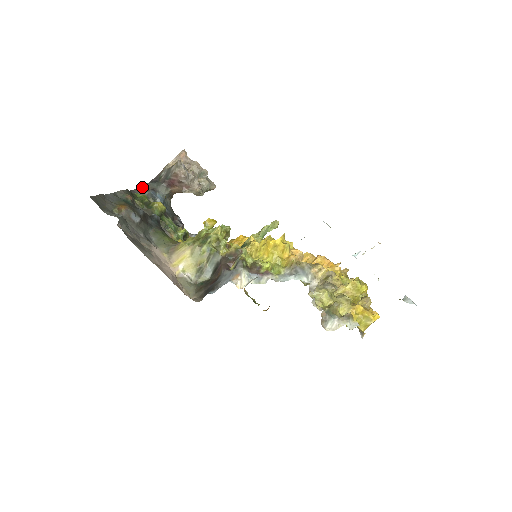
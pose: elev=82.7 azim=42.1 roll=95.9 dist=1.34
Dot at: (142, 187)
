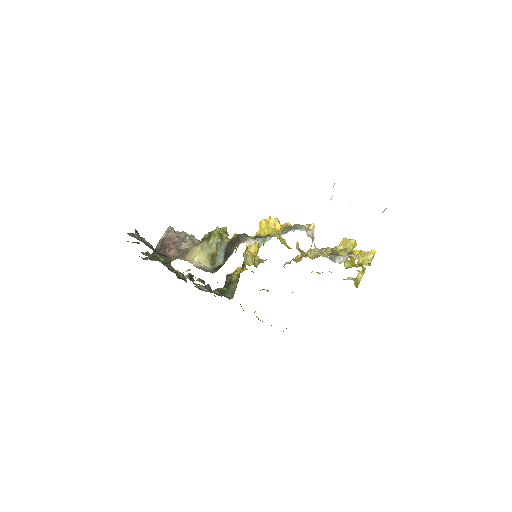
Dot at: (143, 259)
